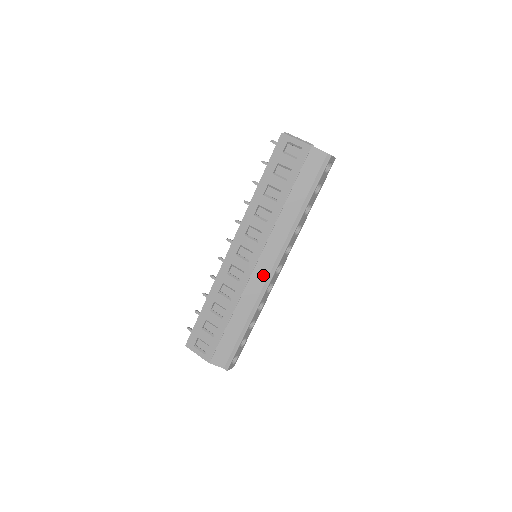
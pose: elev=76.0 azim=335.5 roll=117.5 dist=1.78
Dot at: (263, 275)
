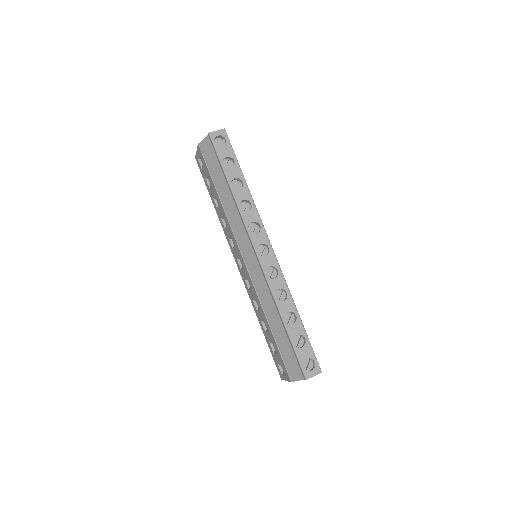
Dot at: (255, 266)
